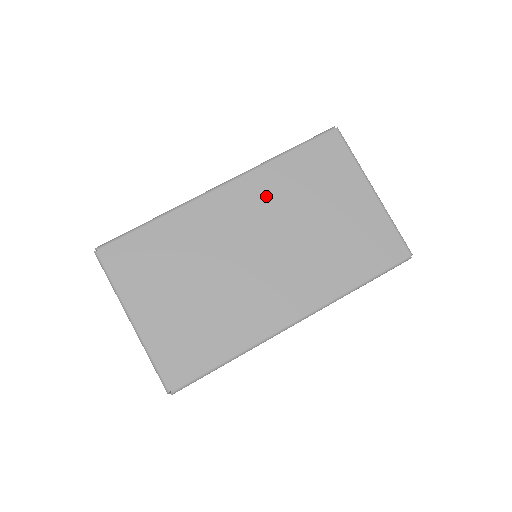
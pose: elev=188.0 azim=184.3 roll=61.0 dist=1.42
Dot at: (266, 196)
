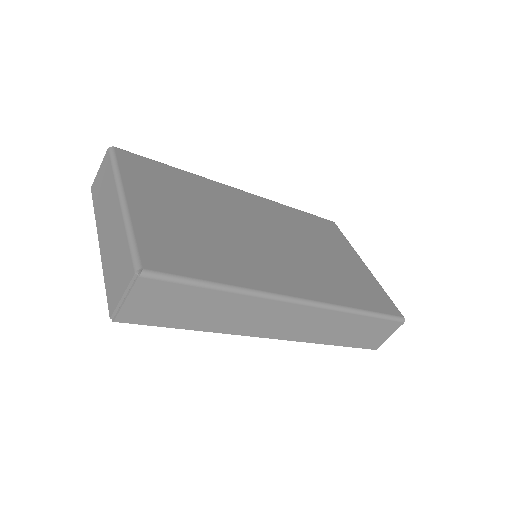
Dot at: (280, 216)
